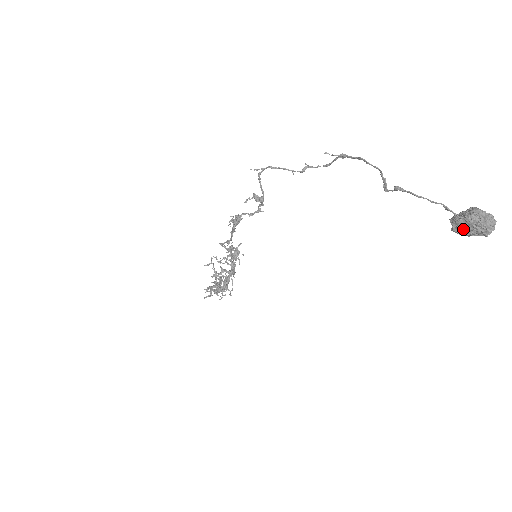
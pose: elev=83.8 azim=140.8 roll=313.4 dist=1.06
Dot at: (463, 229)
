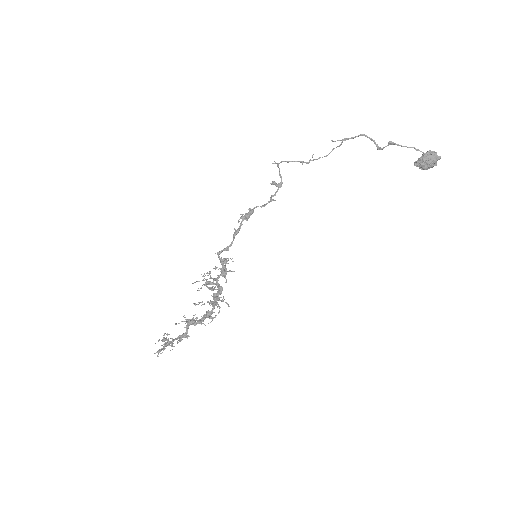
Dot at: (428, 160)
